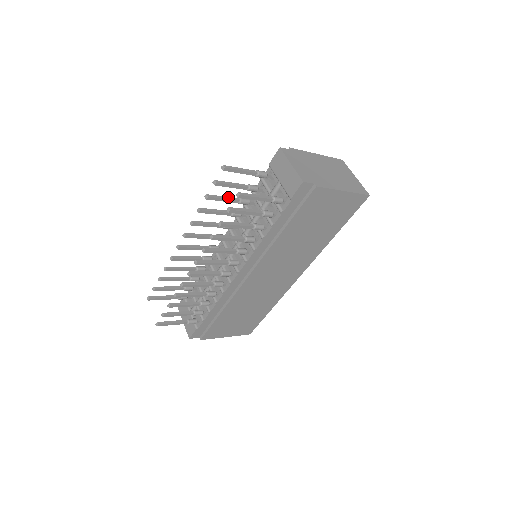
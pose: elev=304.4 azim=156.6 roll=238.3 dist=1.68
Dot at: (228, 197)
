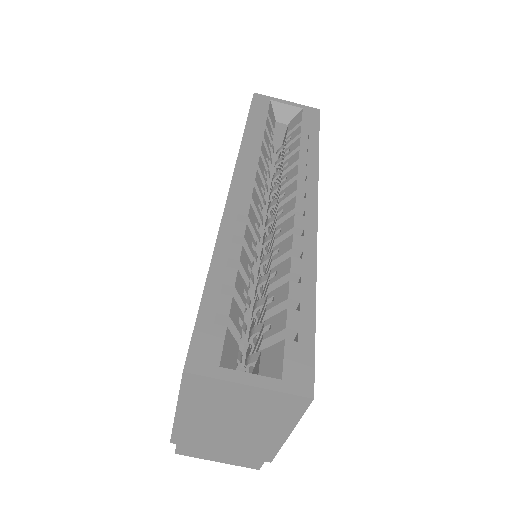
Dot at: occluded
